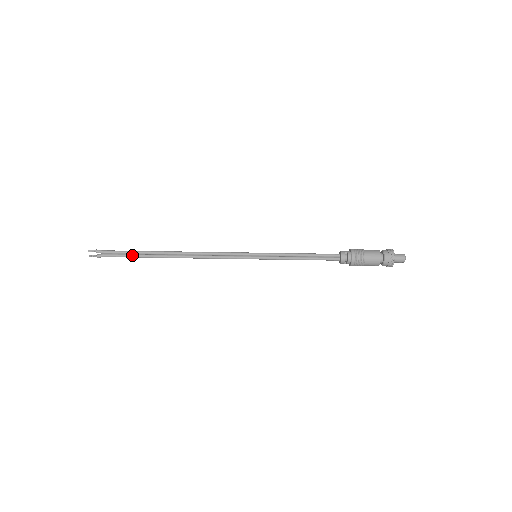
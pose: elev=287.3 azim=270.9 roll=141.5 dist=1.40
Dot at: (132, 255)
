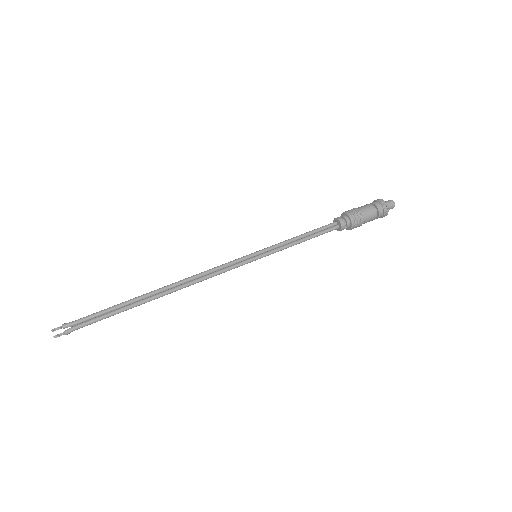
Dot at: (112, 311)
